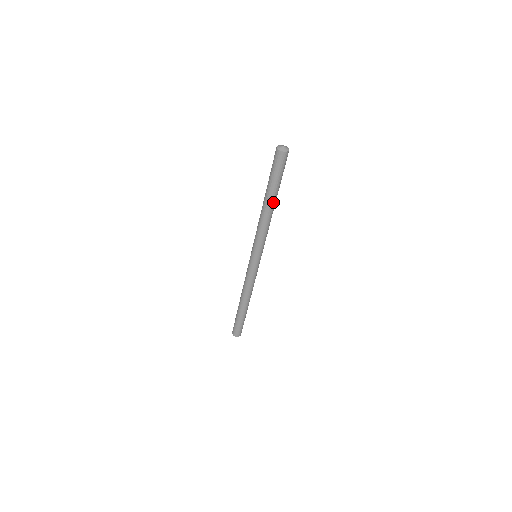
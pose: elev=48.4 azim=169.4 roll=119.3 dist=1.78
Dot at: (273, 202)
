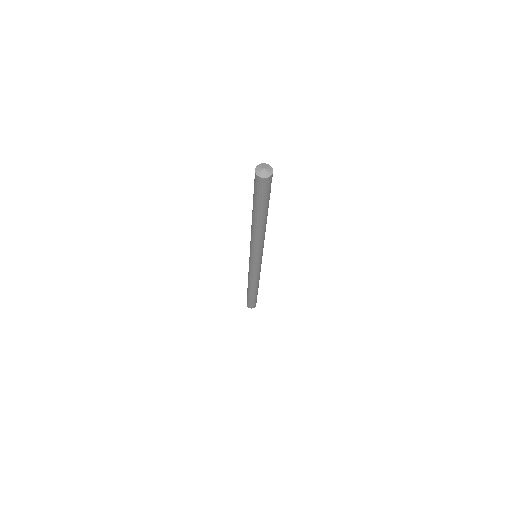
Dot at: (258, 220)
